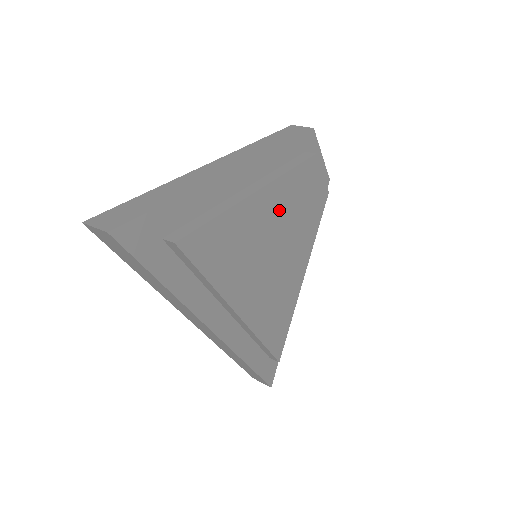
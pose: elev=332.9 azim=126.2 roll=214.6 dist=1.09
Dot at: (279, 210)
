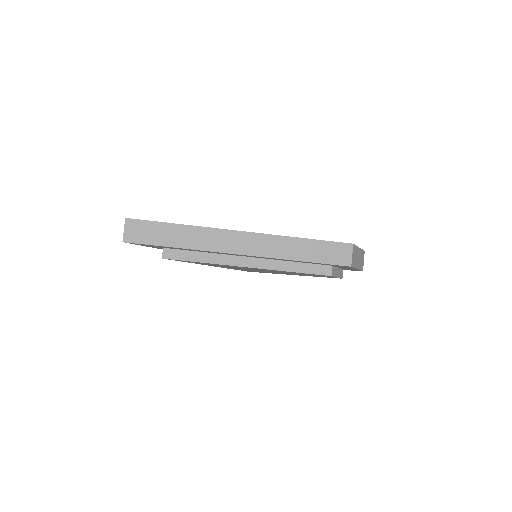
Dot at: occluded
